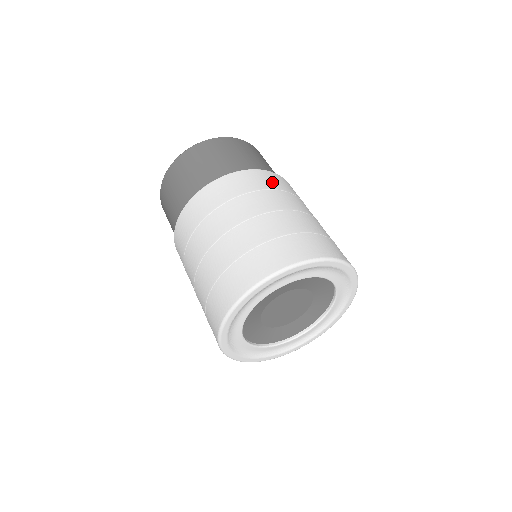
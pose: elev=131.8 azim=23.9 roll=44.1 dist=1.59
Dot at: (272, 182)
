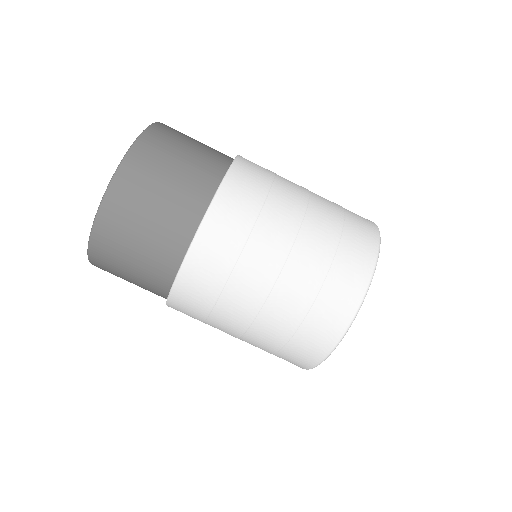
Dot at: (234, 226)
